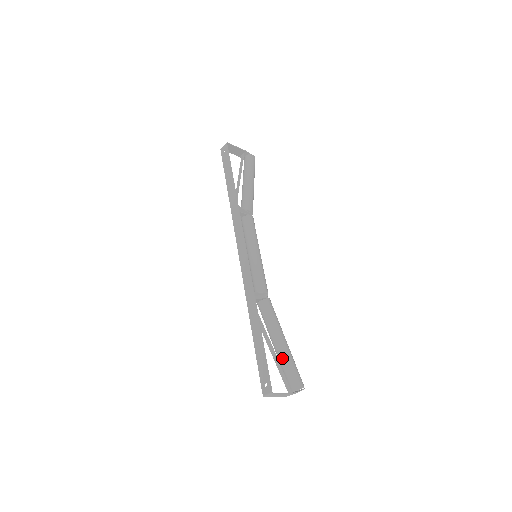
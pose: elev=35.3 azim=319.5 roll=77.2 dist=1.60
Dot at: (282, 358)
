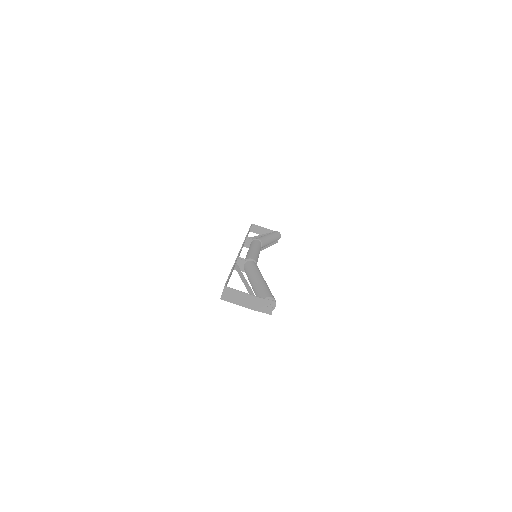
Dot at: (255, 286)
